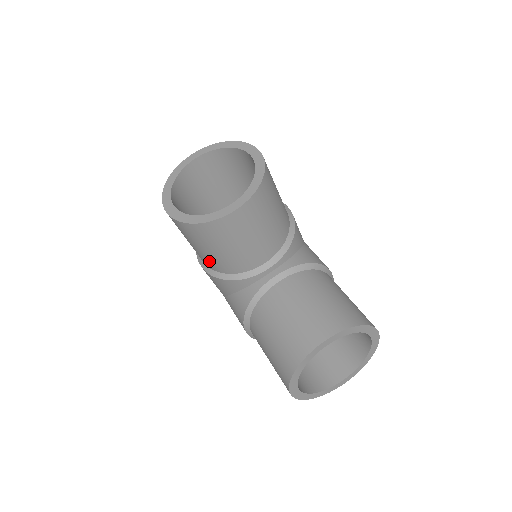
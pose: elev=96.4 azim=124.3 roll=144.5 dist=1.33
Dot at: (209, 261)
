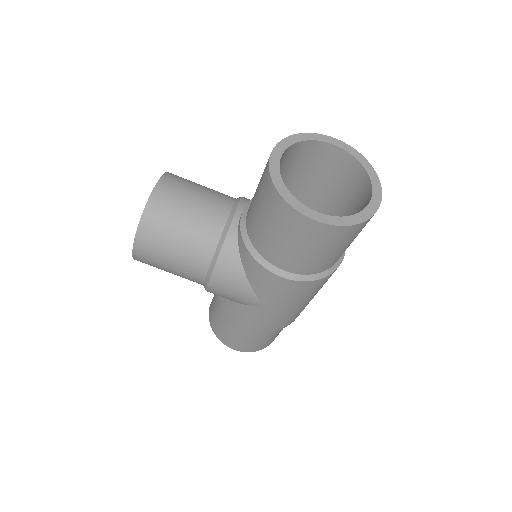
Dot at: (194, 256)
